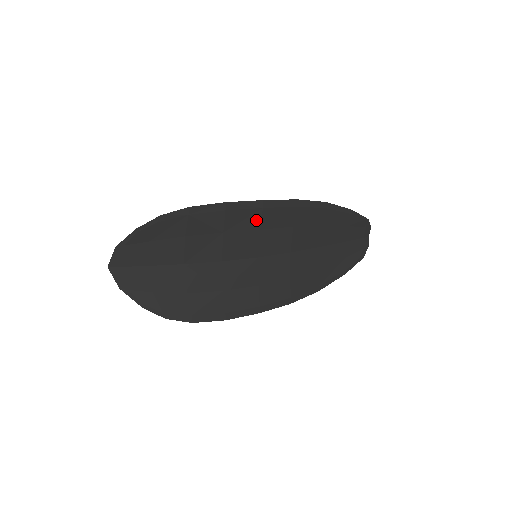
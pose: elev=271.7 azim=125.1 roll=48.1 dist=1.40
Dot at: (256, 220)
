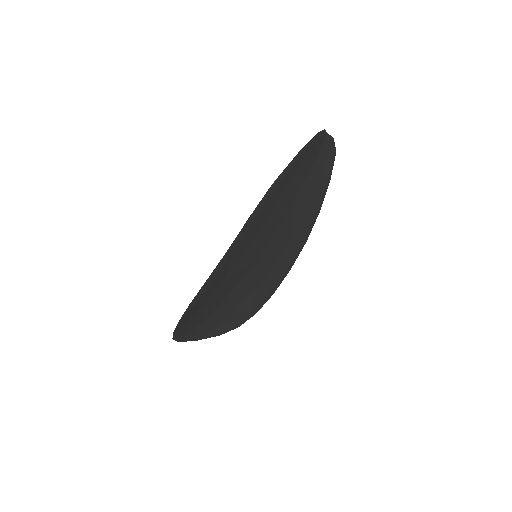
Dot at: (236, 256)
